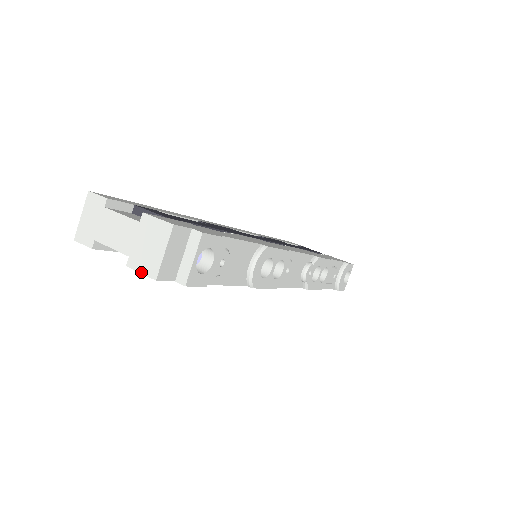
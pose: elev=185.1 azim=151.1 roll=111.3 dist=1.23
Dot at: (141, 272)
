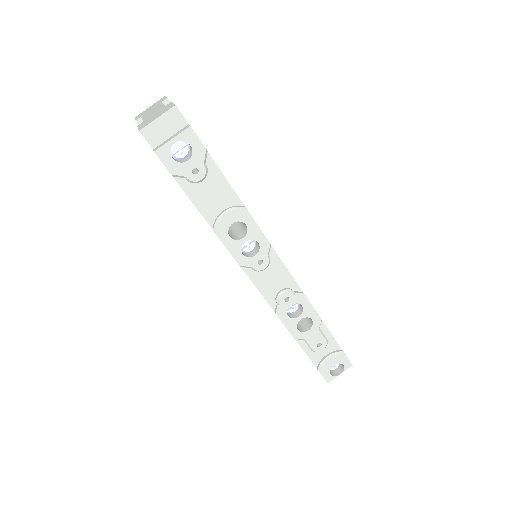
Dot at: (139, 128)
